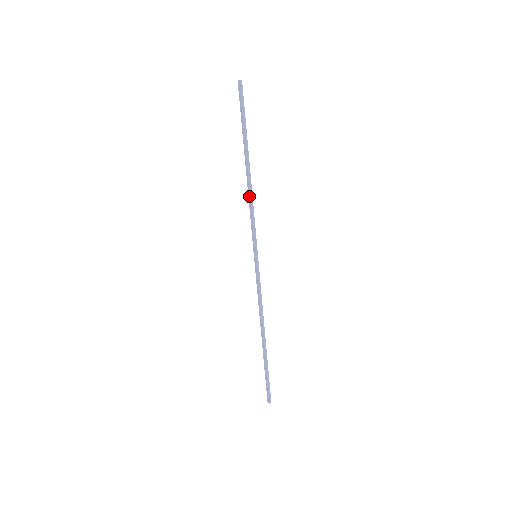
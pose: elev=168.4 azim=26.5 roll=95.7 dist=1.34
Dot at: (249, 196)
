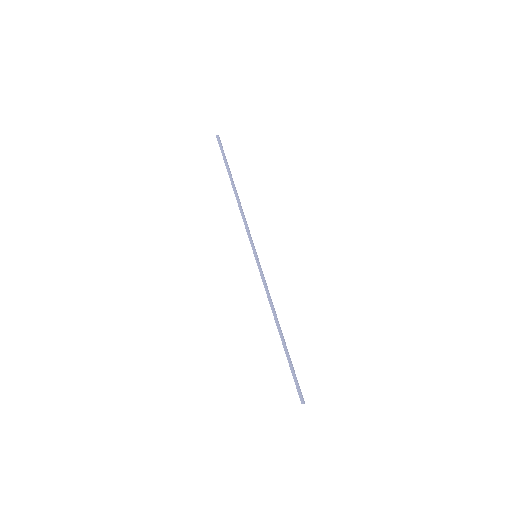
Dot at: occluded
